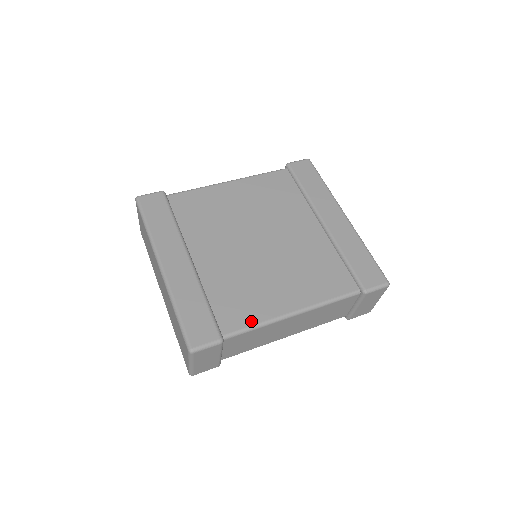
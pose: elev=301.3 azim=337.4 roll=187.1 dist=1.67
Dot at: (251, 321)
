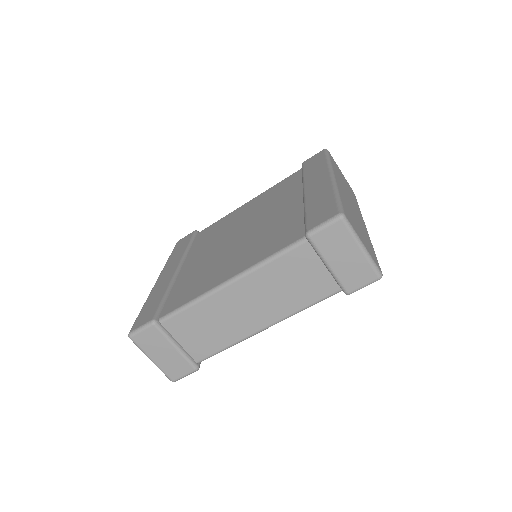
Dot at: (187, 300)
